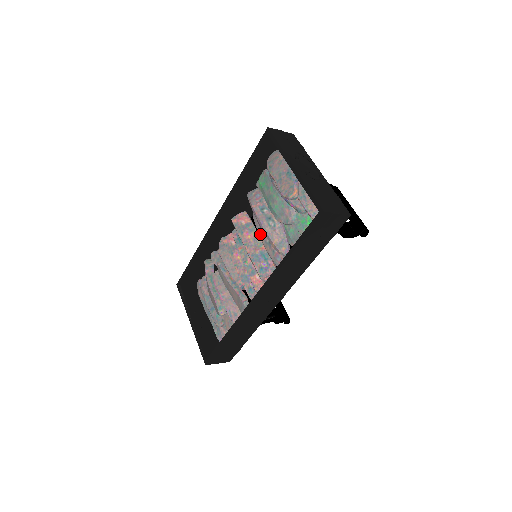
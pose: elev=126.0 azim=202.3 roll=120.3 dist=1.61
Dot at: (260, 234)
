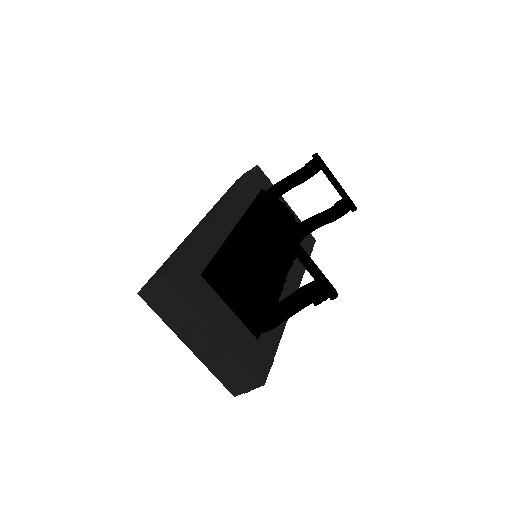
Dot at: occluded
